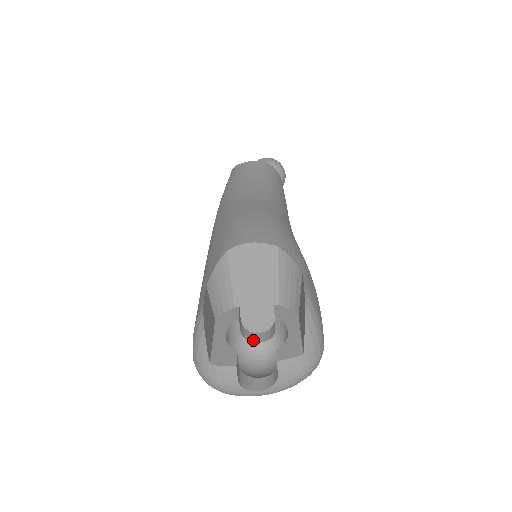
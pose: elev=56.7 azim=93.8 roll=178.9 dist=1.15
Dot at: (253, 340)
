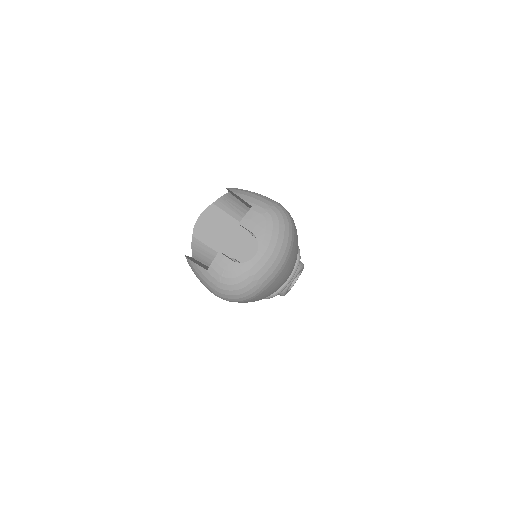
Dot at: occluded
